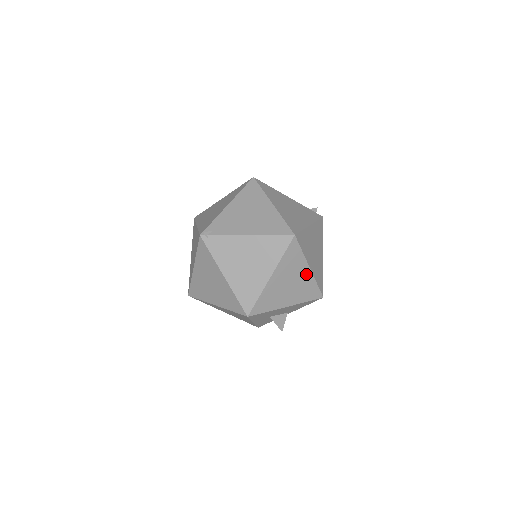
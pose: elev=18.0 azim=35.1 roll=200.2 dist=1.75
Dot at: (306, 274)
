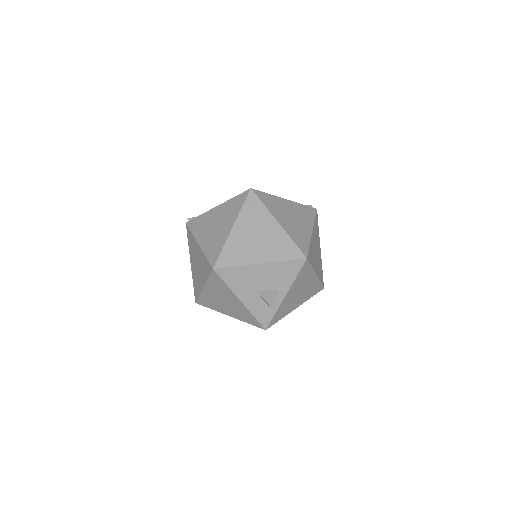
Dot at: (275, 229)
